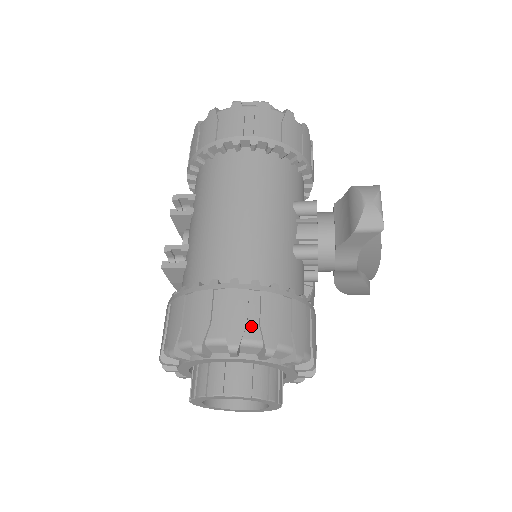
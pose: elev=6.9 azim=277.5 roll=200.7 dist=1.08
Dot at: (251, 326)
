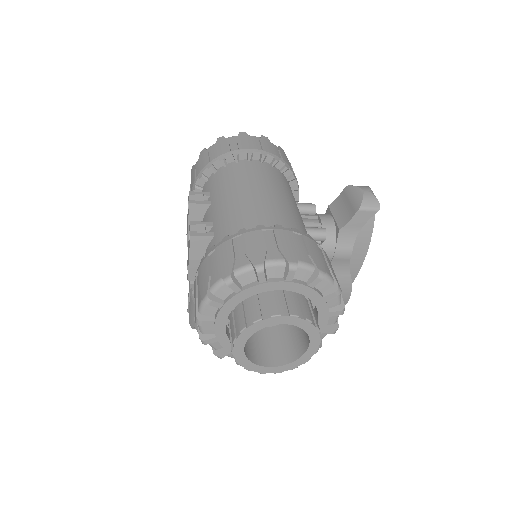
Dot at: (302, 254)
